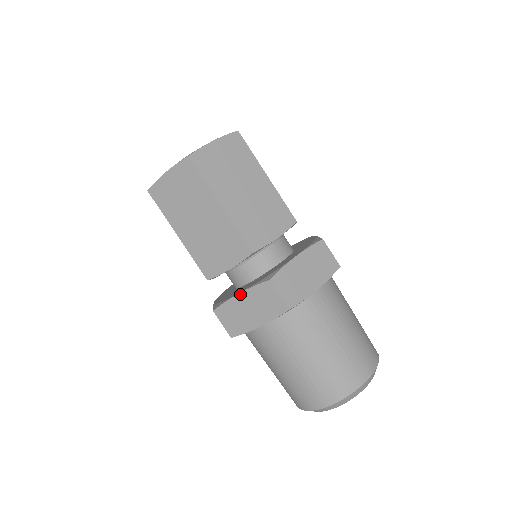
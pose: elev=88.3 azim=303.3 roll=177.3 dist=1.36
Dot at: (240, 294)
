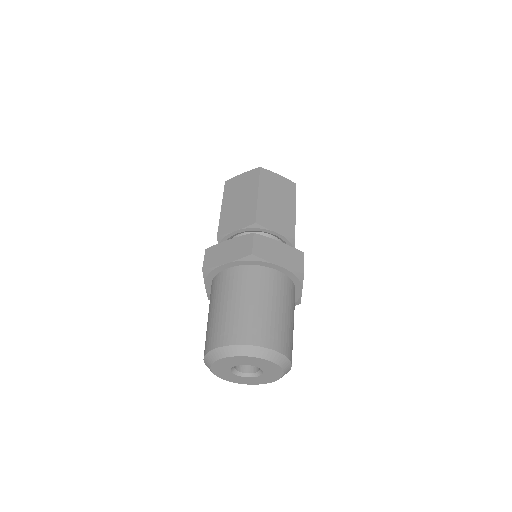
Dot at: (230, 240)
